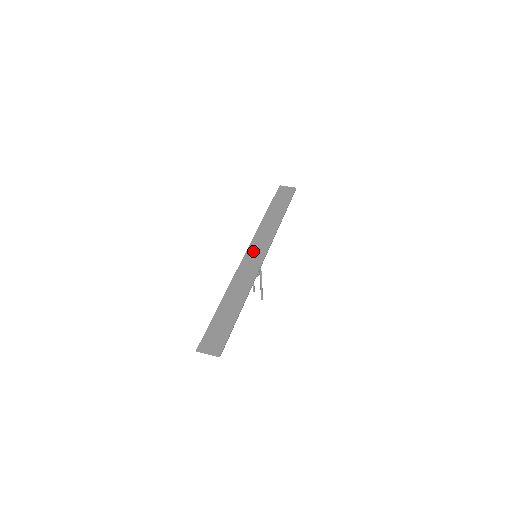
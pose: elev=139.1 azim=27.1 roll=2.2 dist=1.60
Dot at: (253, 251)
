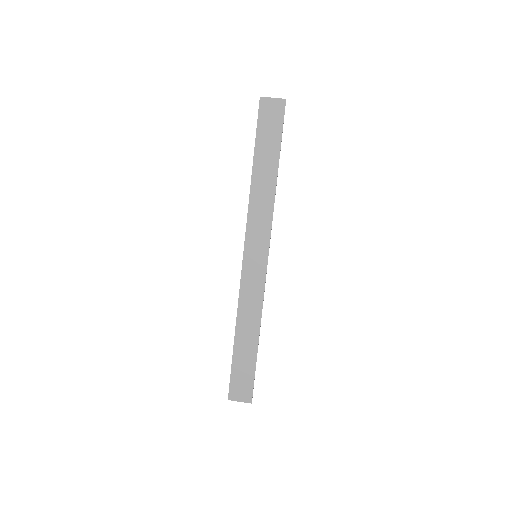
Dot at: (251, 253)
